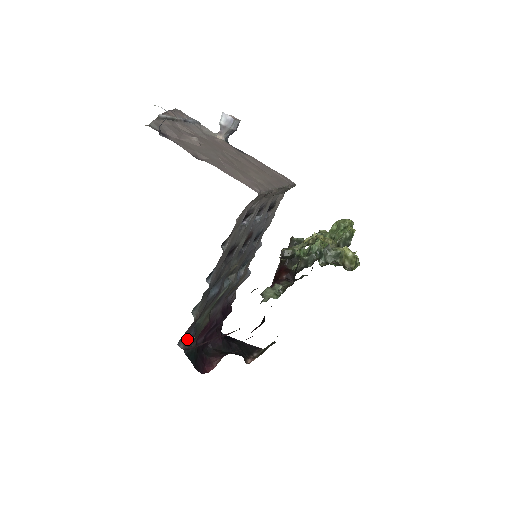
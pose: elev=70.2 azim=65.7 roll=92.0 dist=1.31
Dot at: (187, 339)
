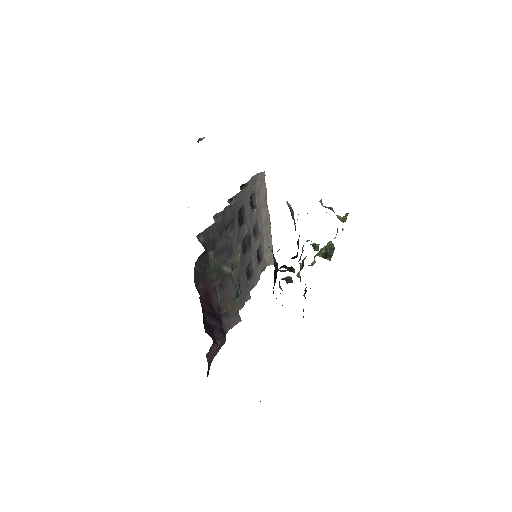
Dot at: (203, 245)
